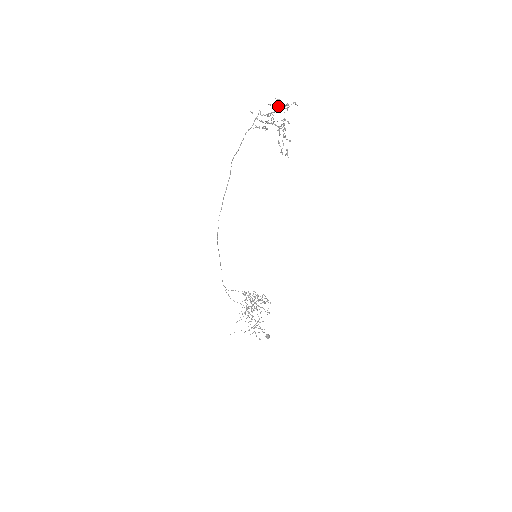
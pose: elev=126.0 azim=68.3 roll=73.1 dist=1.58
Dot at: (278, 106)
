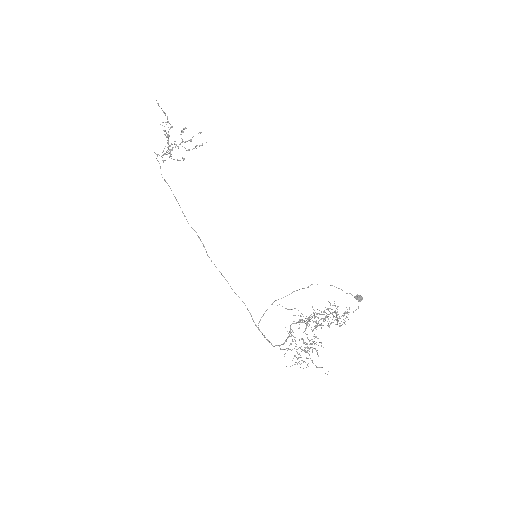
Dot at: (164, 160)
